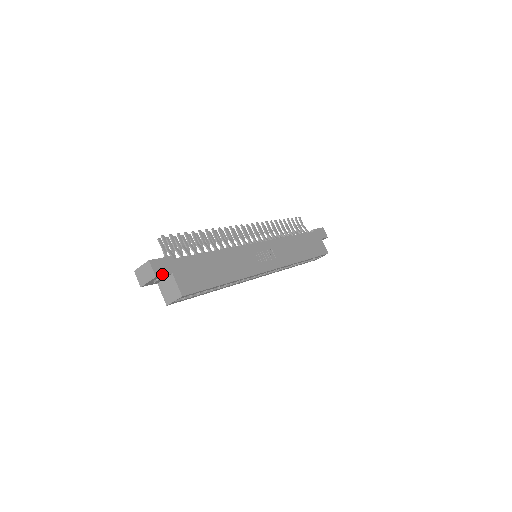
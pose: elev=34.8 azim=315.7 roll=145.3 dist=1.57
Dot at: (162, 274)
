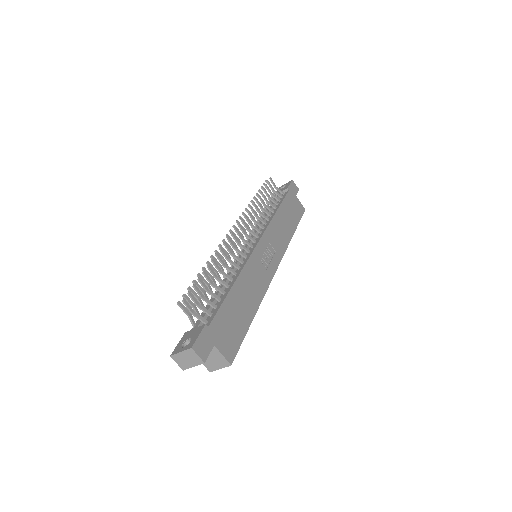
Dot at: (207, 354)
